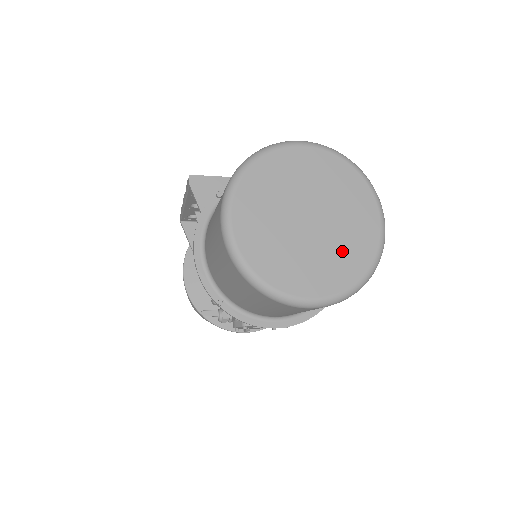
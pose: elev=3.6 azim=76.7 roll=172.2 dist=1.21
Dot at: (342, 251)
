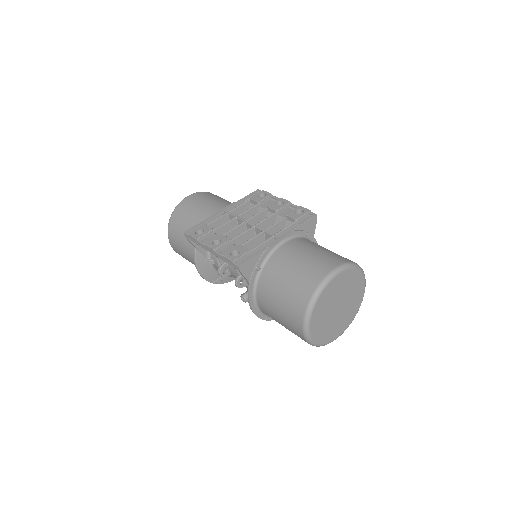
Dot at: (350, 309)
